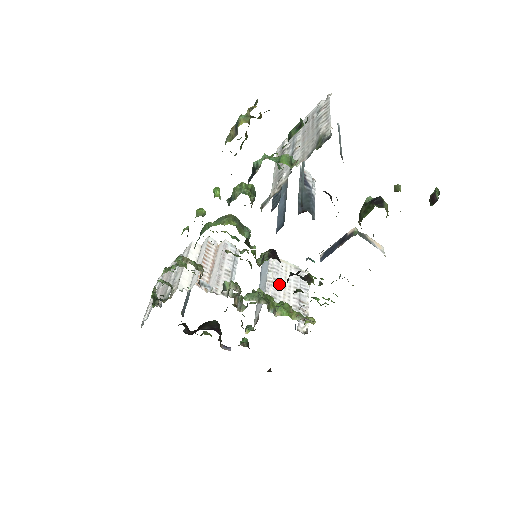
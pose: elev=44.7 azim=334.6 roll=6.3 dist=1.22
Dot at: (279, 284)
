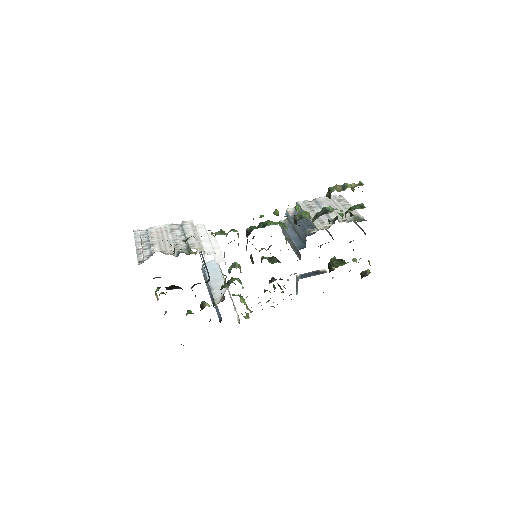
Dot at: occluded
